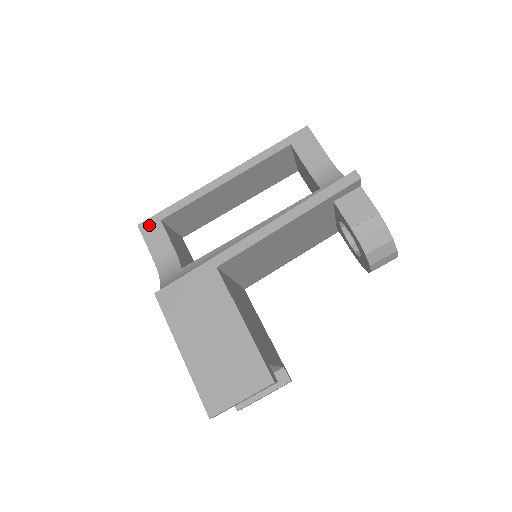
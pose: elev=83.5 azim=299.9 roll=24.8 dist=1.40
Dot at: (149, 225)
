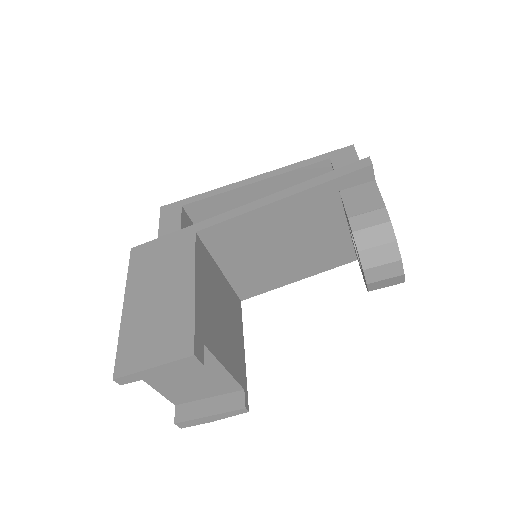
Dot at: (170, 208)
